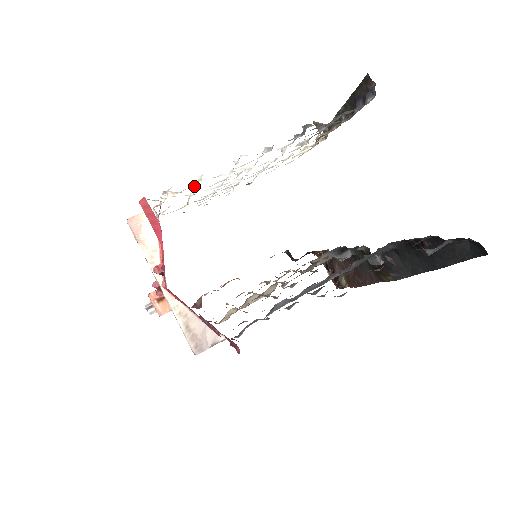
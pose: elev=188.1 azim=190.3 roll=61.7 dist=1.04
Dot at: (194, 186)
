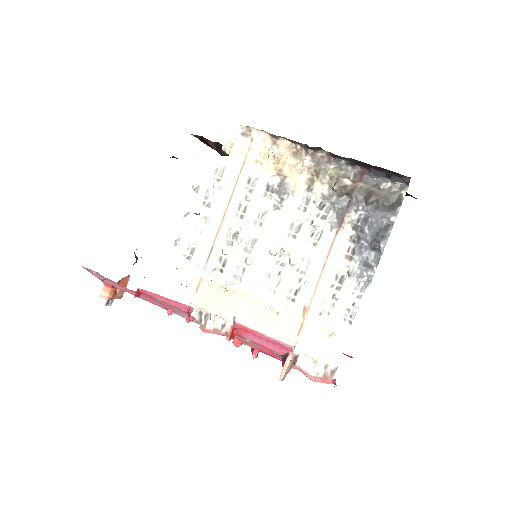
Dot at: (279, 309)
